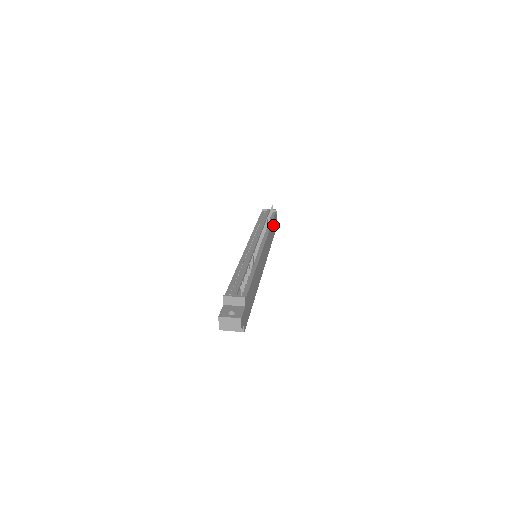
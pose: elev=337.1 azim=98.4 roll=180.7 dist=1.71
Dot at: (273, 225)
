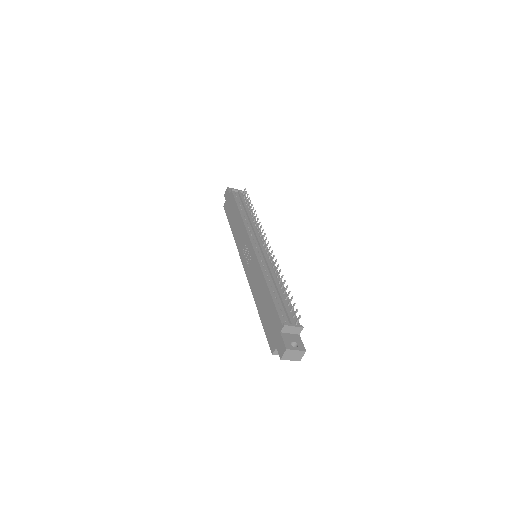
Dot at: occluded
